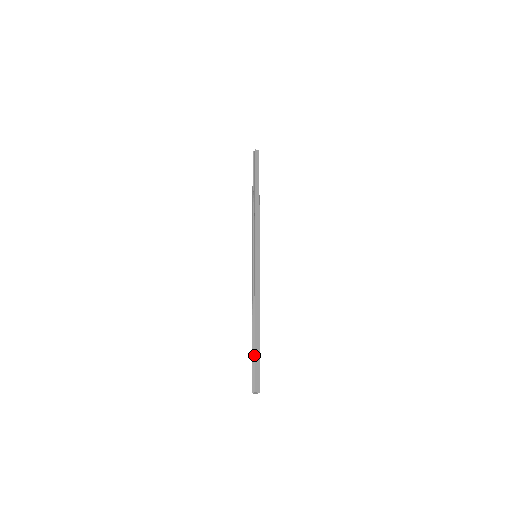
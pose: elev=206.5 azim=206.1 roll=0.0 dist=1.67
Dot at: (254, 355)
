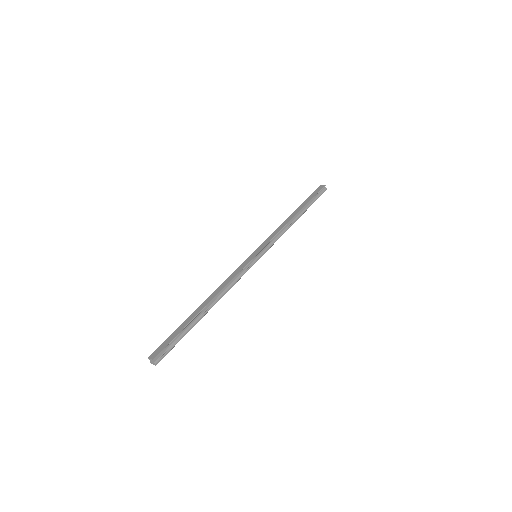
Dot at: (177, 328)
